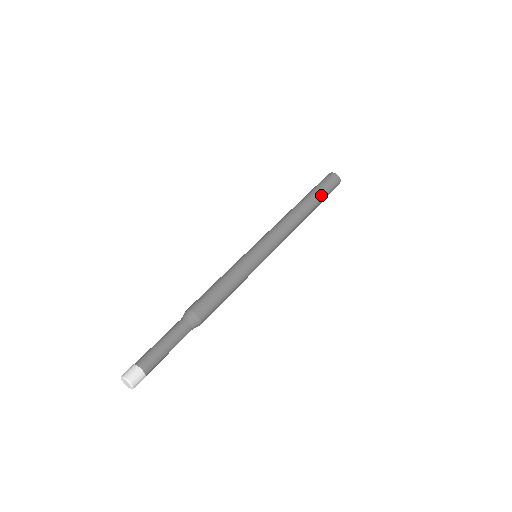
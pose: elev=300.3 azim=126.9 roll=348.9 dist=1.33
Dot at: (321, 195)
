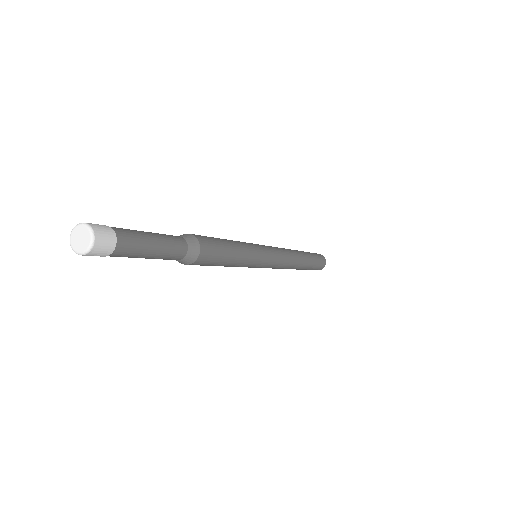
Dot at: (313, 263)
